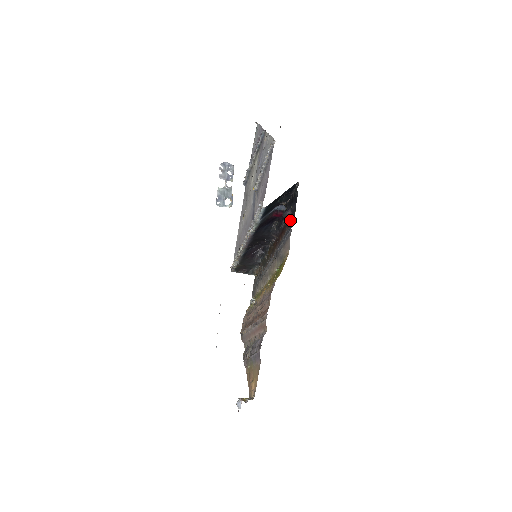
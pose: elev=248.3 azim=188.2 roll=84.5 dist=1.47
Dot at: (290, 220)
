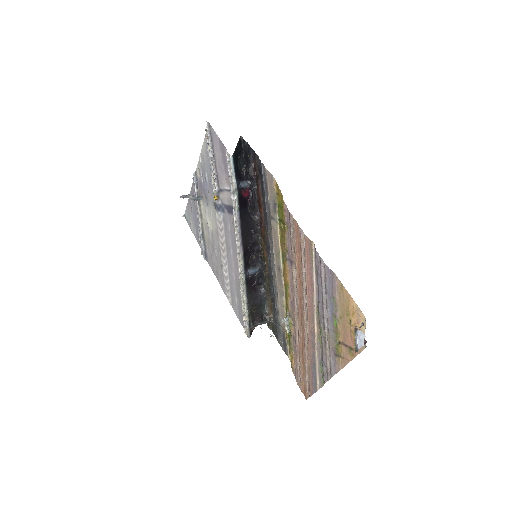
Dot at: (256, 172)
